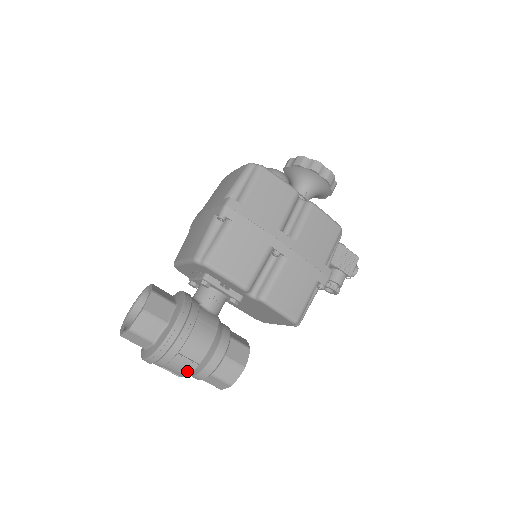
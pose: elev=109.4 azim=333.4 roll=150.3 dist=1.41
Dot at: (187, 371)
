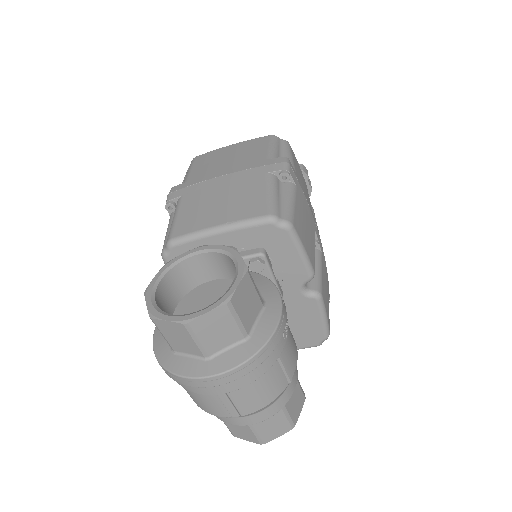
Dot at: (272, 396)
